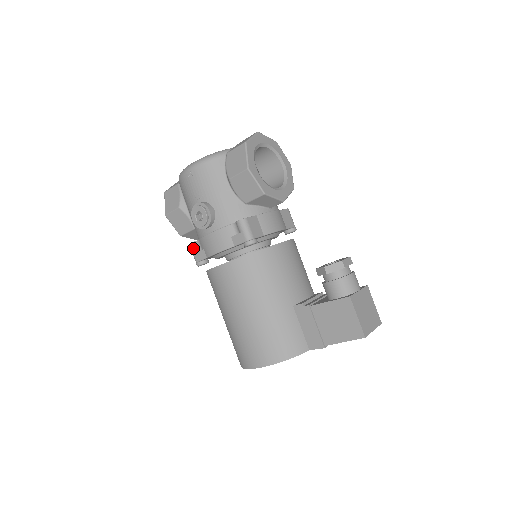
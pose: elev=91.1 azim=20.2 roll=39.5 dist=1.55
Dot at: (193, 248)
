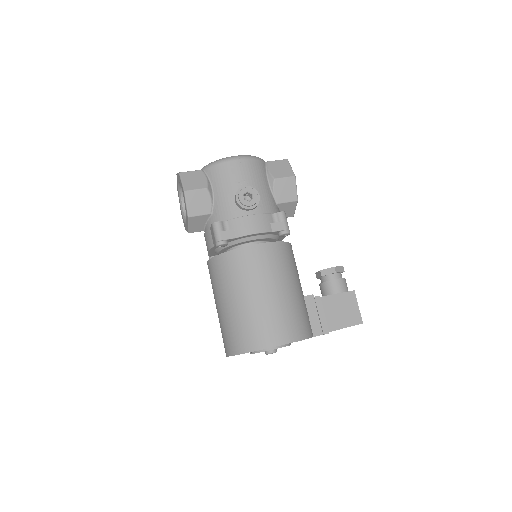
Dot at: (220, 226)
